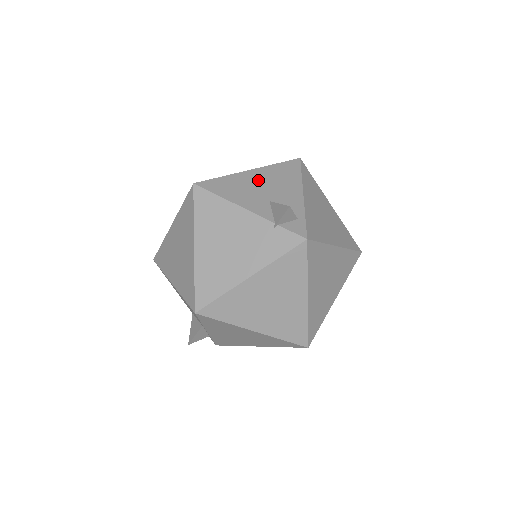
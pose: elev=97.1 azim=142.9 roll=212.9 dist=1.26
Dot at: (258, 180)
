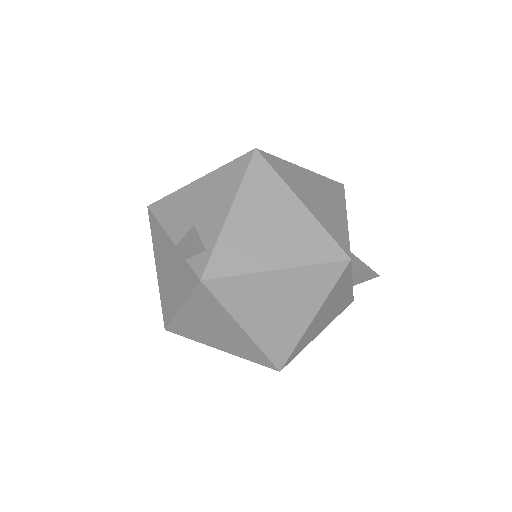
Dot at: (198, 194)
